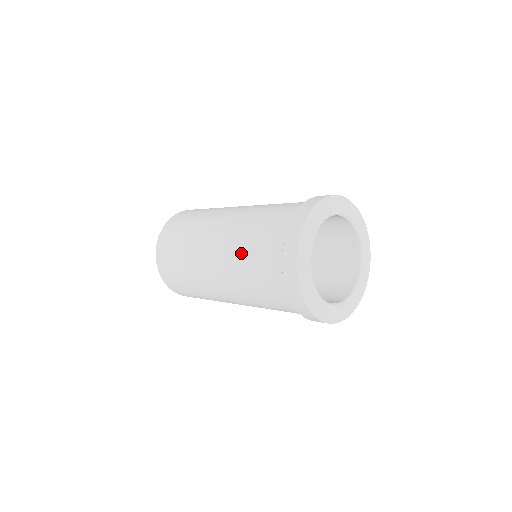
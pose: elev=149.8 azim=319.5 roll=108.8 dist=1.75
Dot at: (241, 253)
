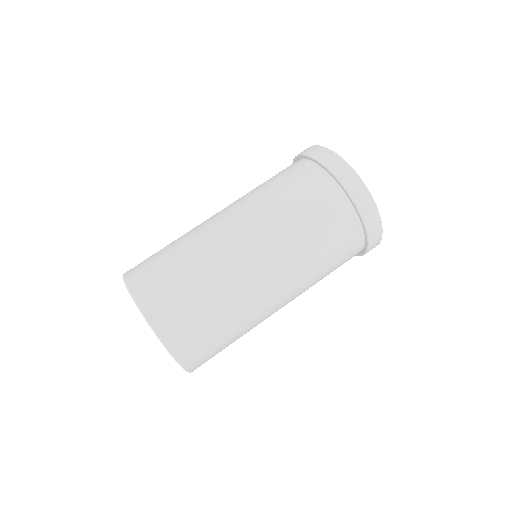
Dot at: (275, 202)
